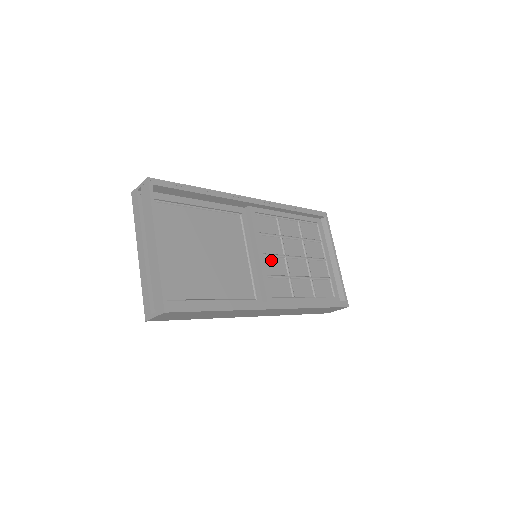
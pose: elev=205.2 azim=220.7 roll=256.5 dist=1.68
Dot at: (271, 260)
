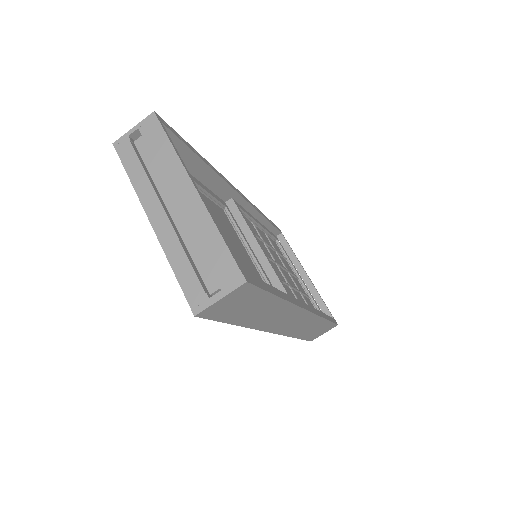
Dot at: occluded
